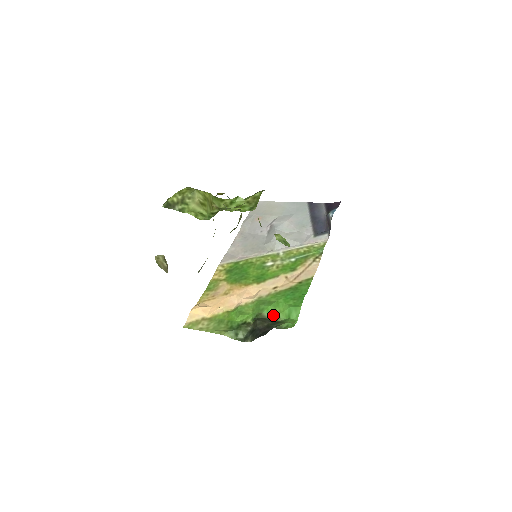
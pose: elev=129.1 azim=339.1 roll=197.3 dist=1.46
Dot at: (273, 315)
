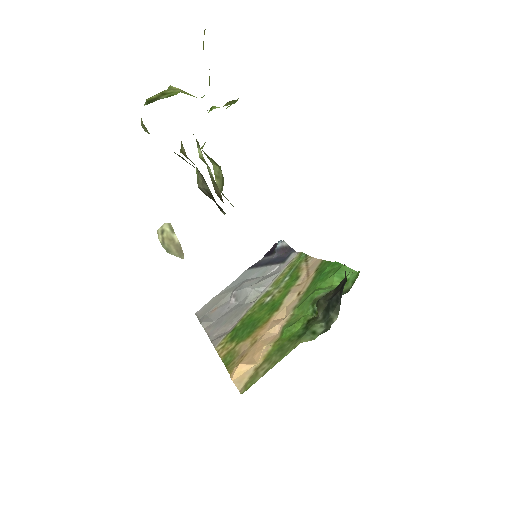
Dot at: (328, 290)
